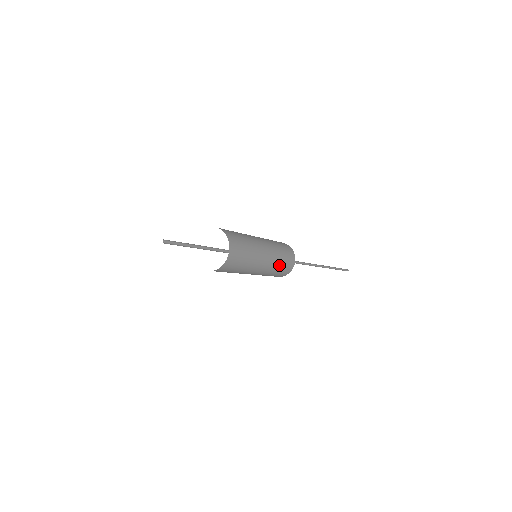
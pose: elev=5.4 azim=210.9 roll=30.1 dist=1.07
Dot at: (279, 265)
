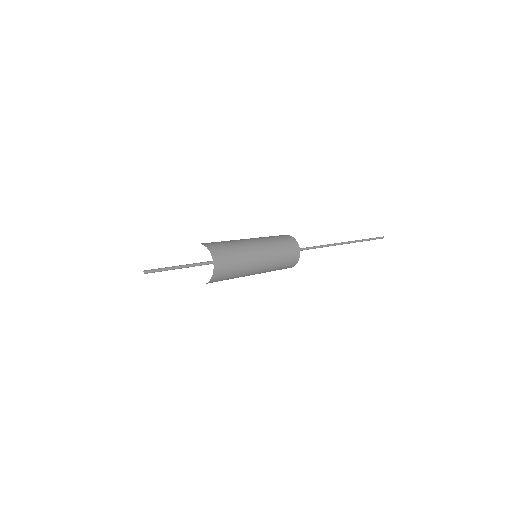
Dot at: (281, 257)
